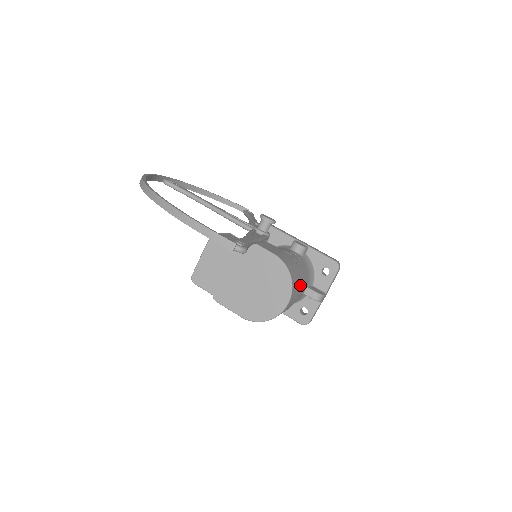
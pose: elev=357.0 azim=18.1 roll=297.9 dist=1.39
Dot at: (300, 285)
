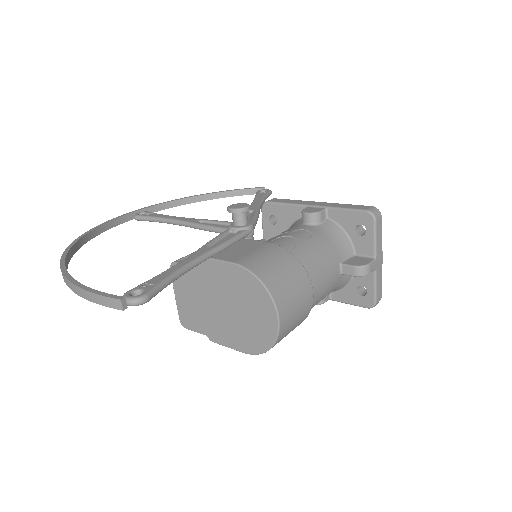
Dot at: (302, 279)
